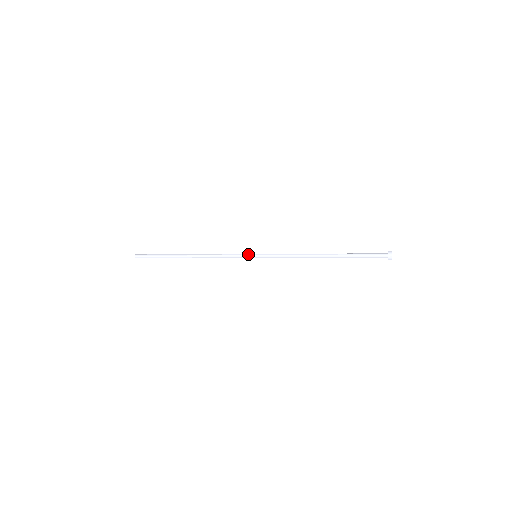
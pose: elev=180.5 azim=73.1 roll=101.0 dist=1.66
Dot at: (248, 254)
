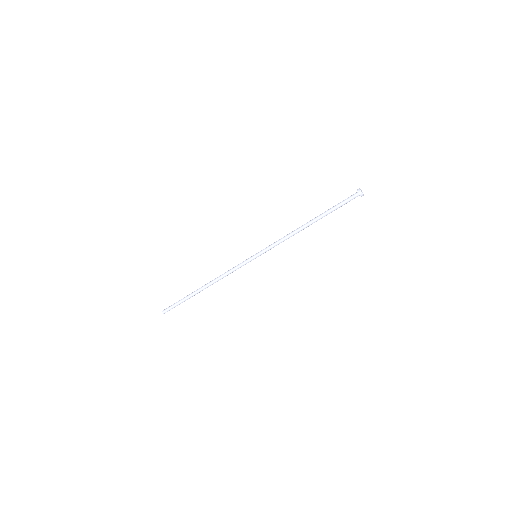
Dot at: (249, 258)
